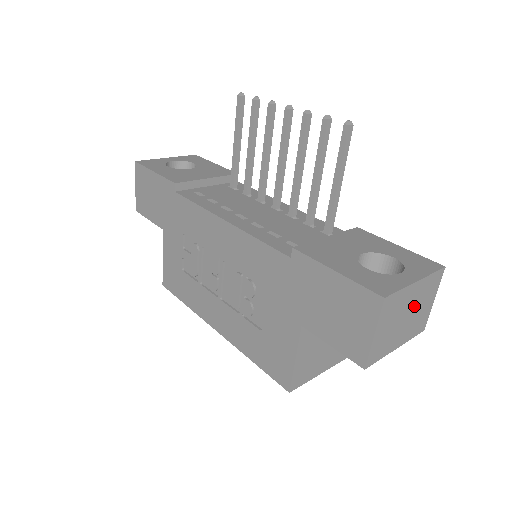
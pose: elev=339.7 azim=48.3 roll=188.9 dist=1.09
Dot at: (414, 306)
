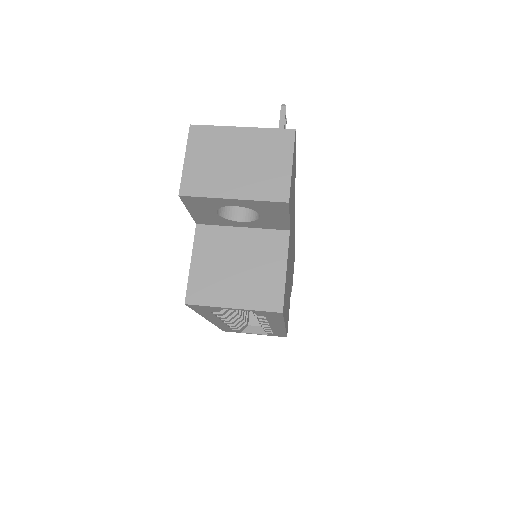
Dot at: (249, 156)
